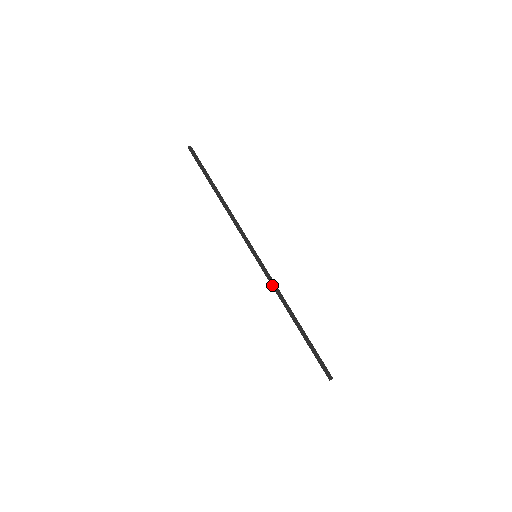
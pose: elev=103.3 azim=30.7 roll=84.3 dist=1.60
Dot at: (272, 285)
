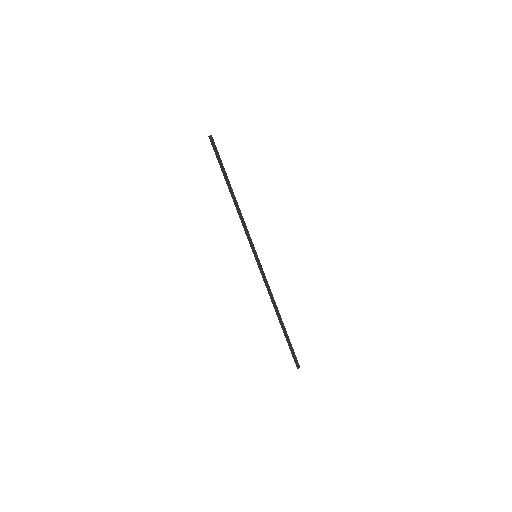
Dot at: (265, 285)
